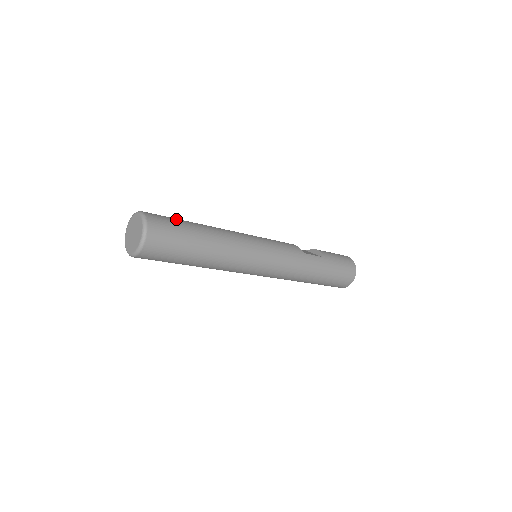
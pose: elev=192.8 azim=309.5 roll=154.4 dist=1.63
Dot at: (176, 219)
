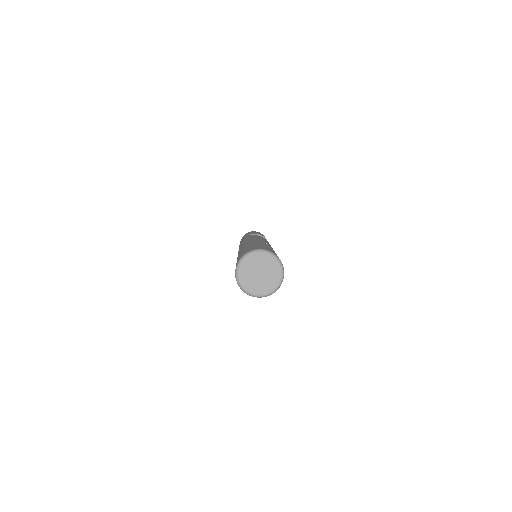
Dot at: (269, 248)
